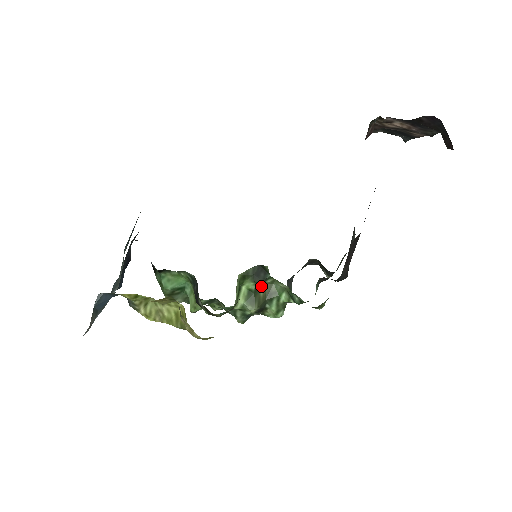
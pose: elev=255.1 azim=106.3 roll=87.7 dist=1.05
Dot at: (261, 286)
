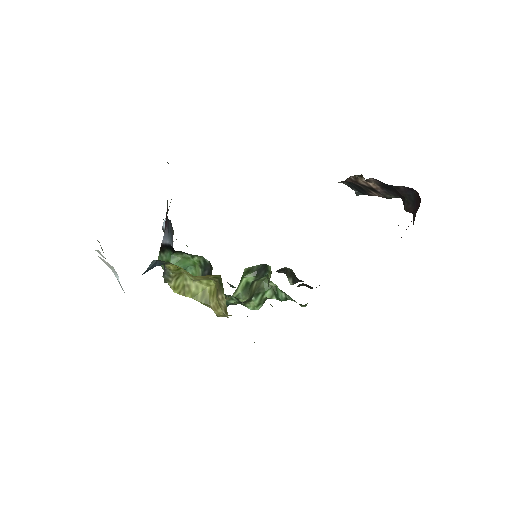
Dot at: (255, 281)
